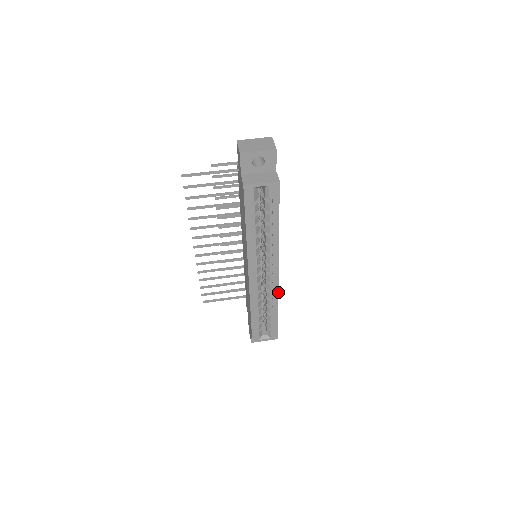
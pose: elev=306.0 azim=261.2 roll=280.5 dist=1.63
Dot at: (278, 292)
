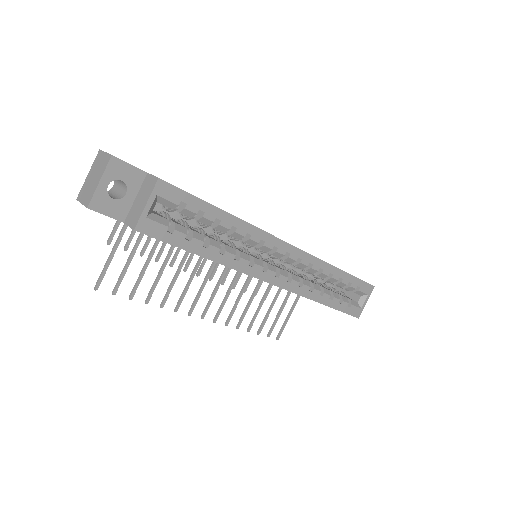
Dot at: (316, 258)
